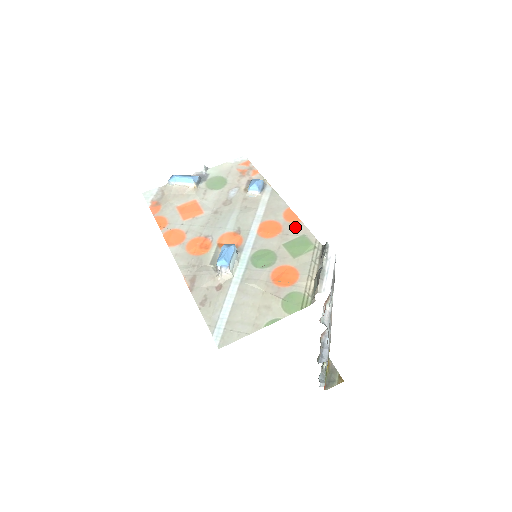
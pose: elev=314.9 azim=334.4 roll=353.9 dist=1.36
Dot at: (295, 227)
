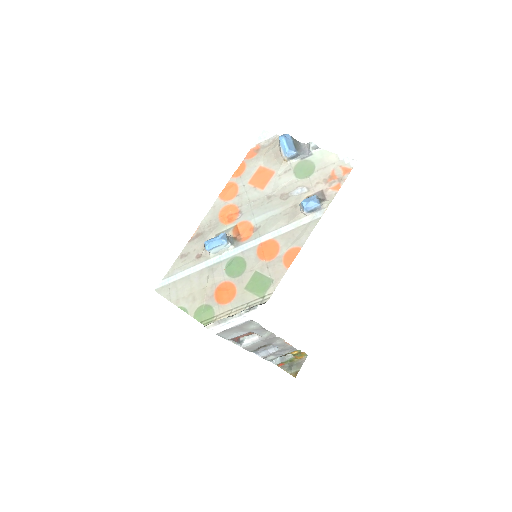
Dot at: (279, 268)
